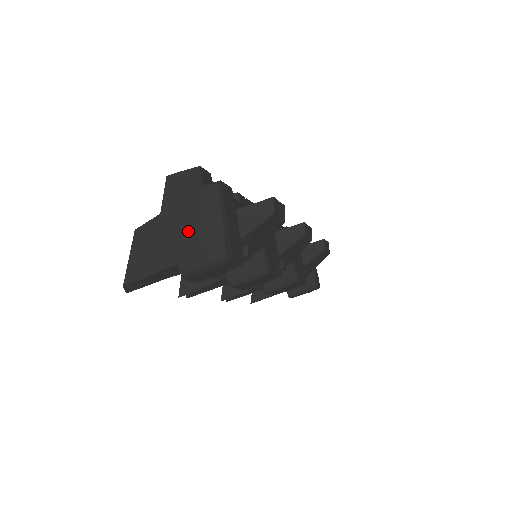
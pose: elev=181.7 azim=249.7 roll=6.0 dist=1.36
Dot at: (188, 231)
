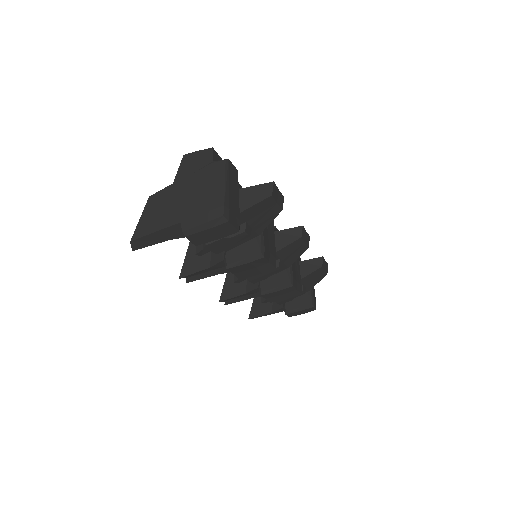
Dot at: (194, 196)
